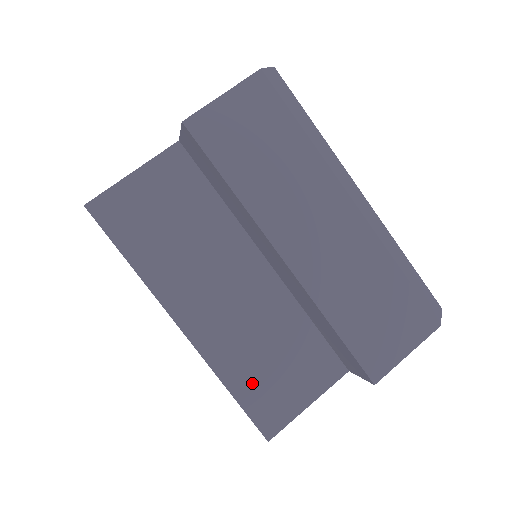
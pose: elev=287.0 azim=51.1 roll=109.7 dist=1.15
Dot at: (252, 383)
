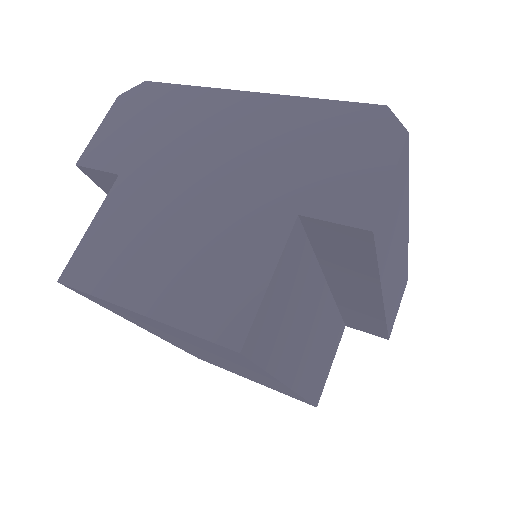
Dot at: (315, 382)
